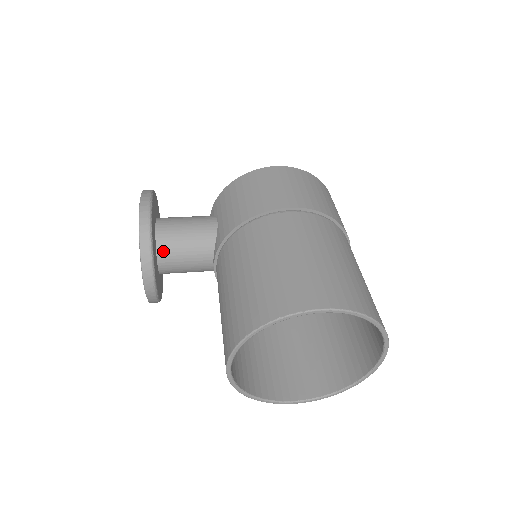
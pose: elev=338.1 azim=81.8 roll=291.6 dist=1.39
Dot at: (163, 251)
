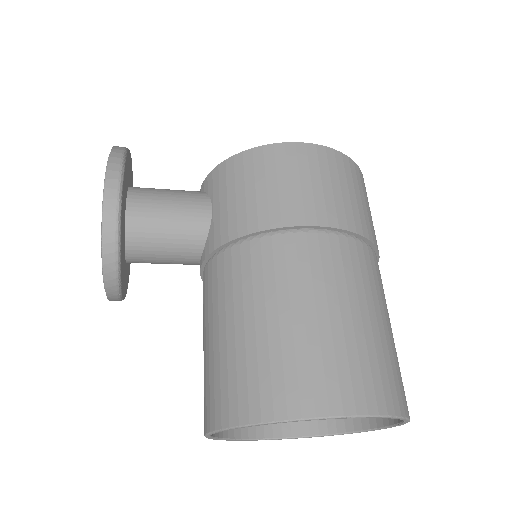
Dot at: (134, 244)
